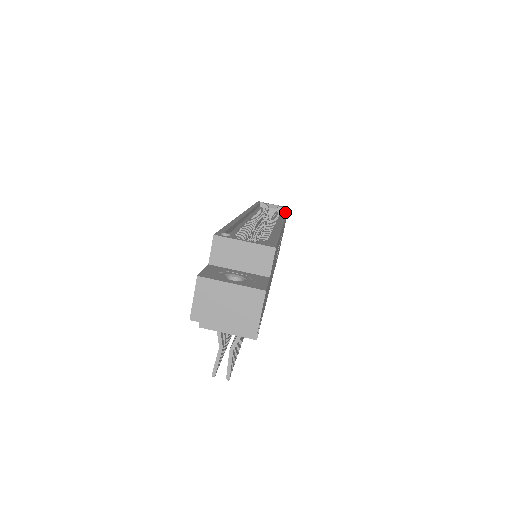
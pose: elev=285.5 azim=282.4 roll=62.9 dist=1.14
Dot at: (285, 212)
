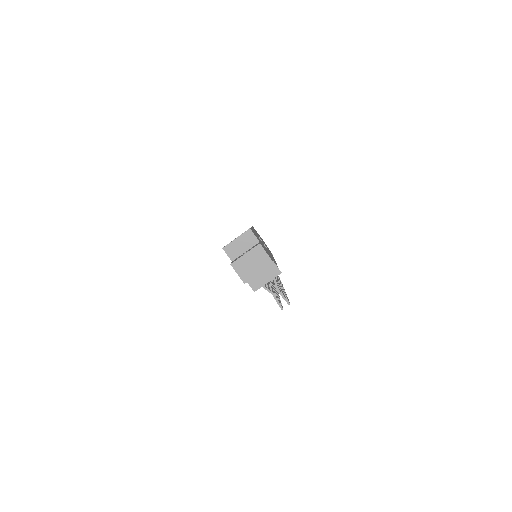
Dot at: occluded
